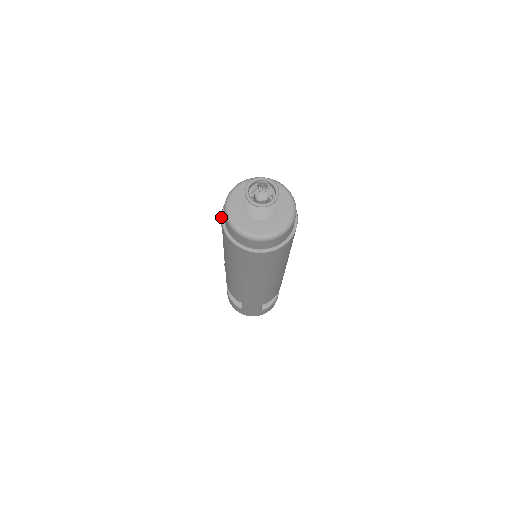
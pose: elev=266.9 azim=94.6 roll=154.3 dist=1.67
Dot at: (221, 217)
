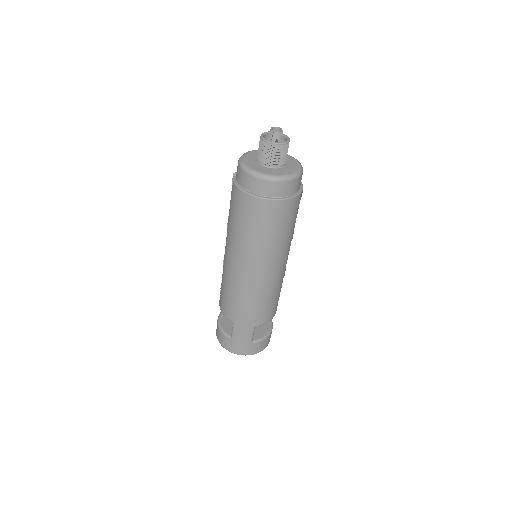
Dot at: (233, 176)
